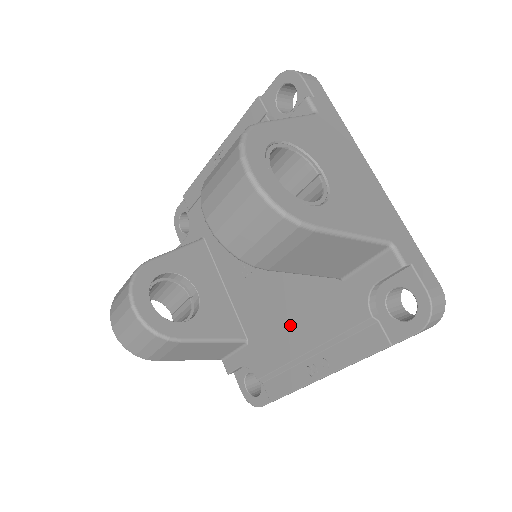
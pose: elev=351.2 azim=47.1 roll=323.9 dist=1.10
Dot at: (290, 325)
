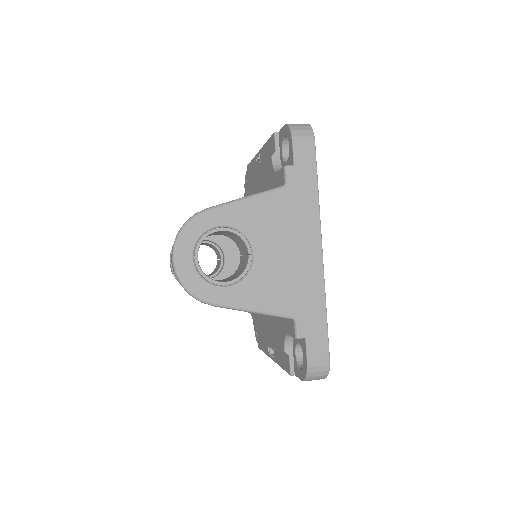
Dot at: (264, 315)
